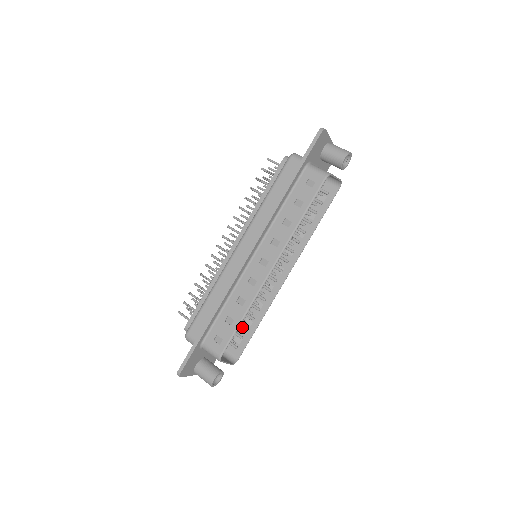
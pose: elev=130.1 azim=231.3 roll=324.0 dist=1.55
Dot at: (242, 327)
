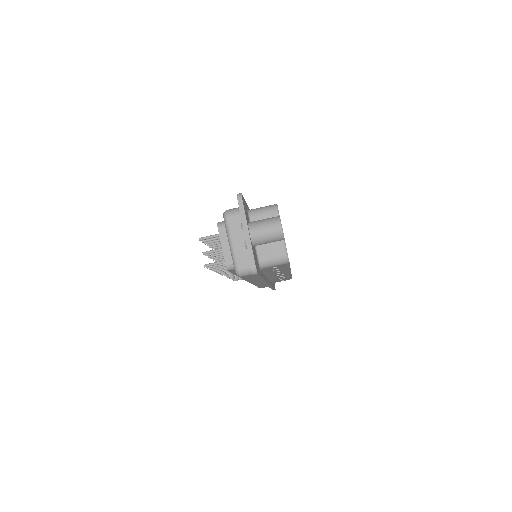
Dot at: occluded
